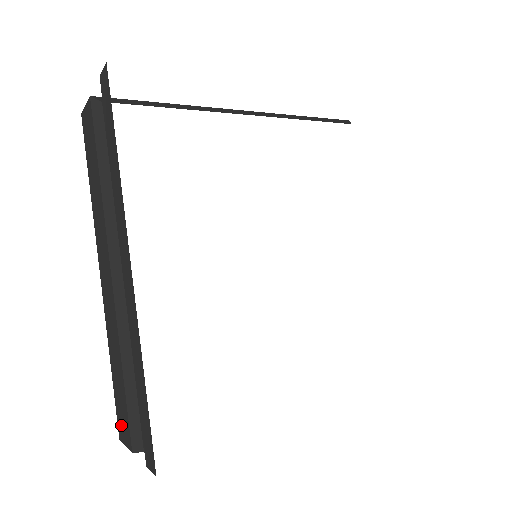
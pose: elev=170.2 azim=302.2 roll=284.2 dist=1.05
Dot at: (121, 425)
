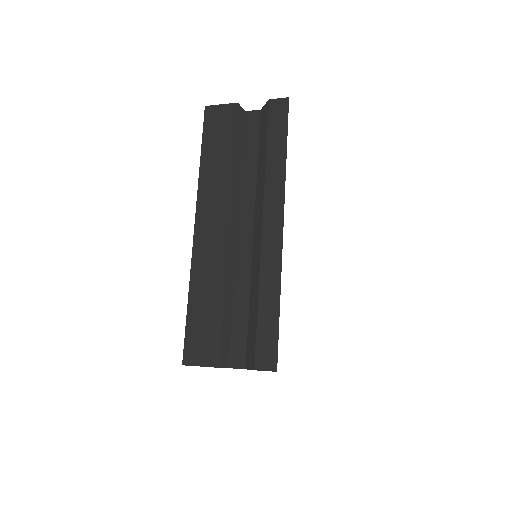
Dot at: (196, 350)
